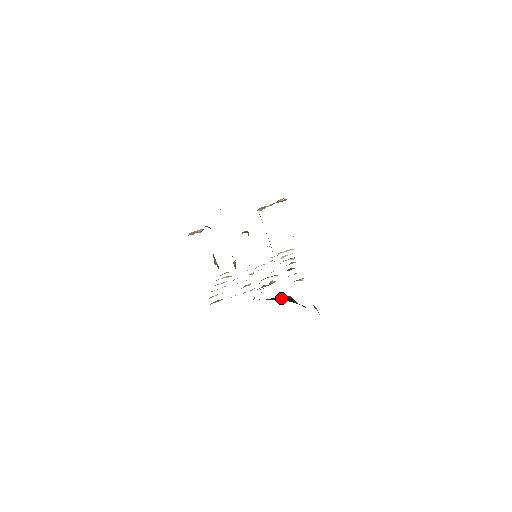
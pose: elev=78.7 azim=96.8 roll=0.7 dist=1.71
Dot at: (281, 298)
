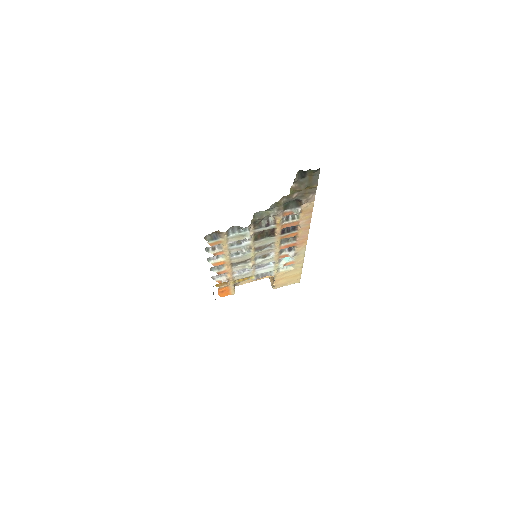
Dot at: occluded
